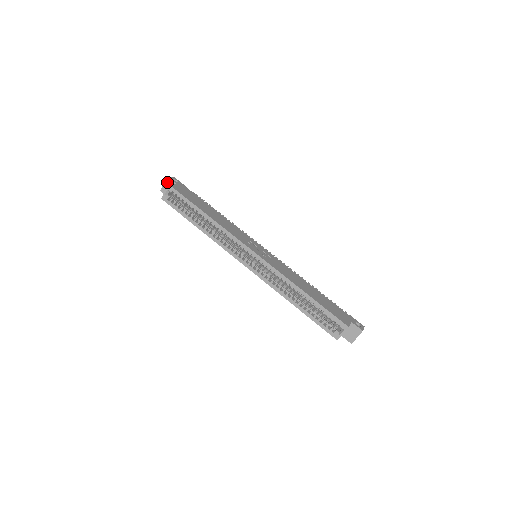
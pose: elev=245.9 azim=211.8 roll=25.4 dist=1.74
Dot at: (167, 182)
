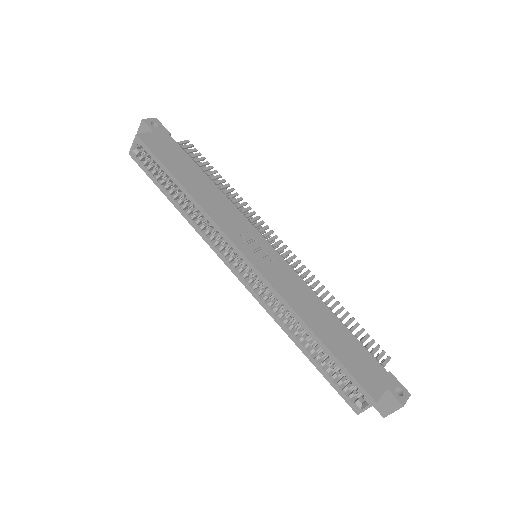
Dot at: (142, 127)
